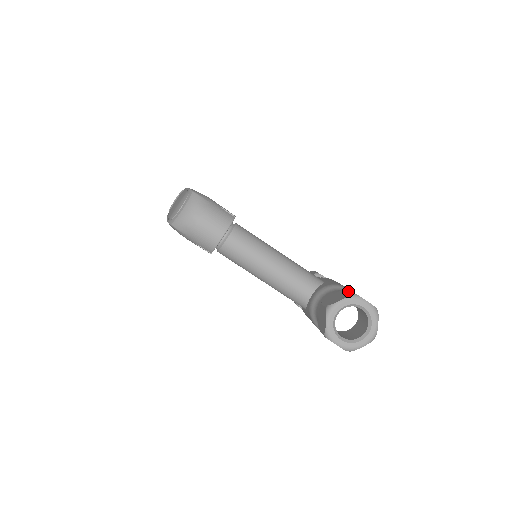
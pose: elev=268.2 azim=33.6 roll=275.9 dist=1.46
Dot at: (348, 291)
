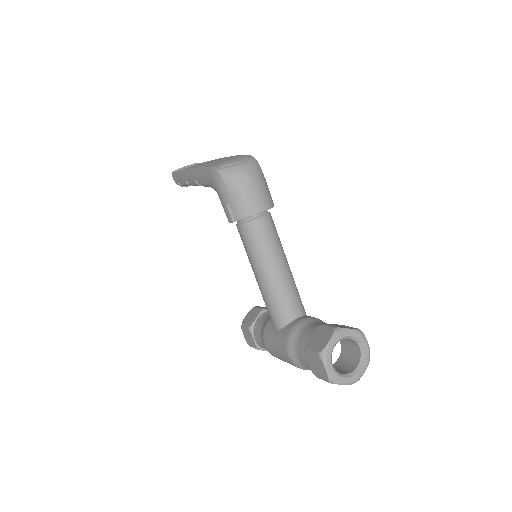
Dot at: (352, 327)
